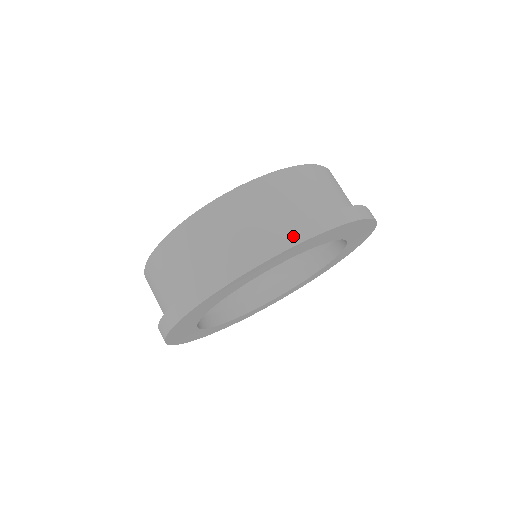
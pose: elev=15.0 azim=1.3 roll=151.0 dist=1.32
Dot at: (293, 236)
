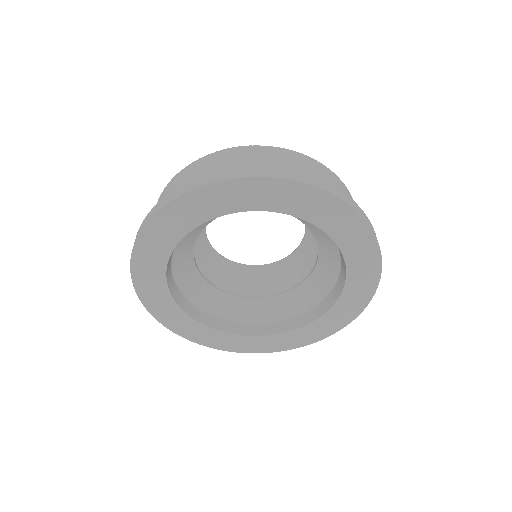
Dot at: (325, 186)
